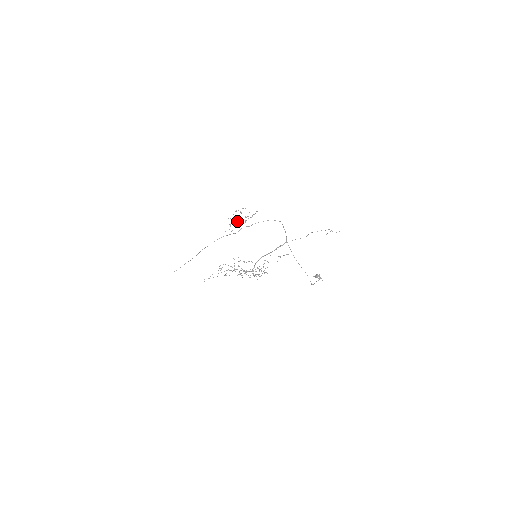
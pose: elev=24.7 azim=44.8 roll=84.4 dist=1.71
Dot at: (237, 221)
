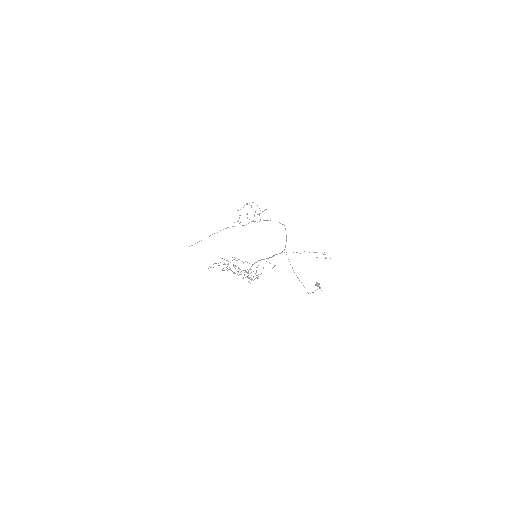
Dot at: (246, 214)
